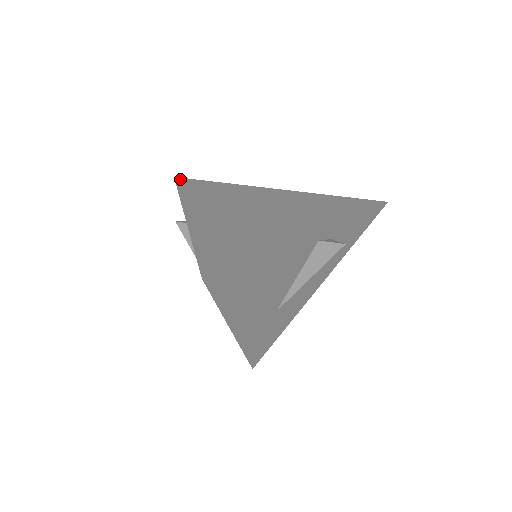
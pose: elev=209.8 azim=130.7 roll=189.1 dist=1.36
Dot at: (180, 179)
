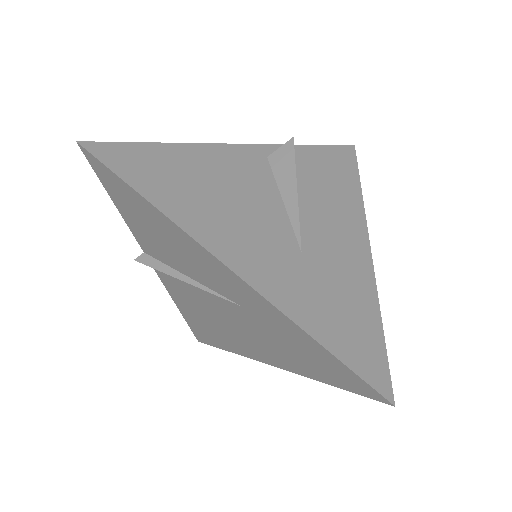
Dot at: occluded
